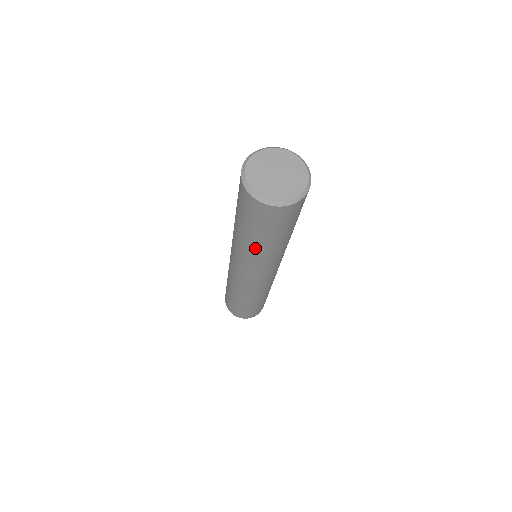
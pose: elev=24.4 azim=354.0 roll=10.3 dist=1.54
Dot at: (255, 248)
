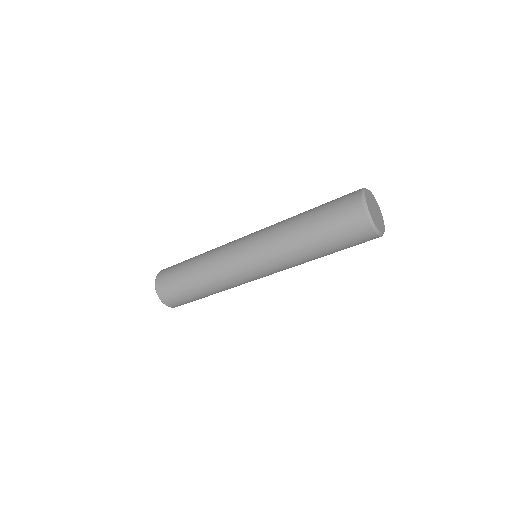
Dot at: (298, 233)
